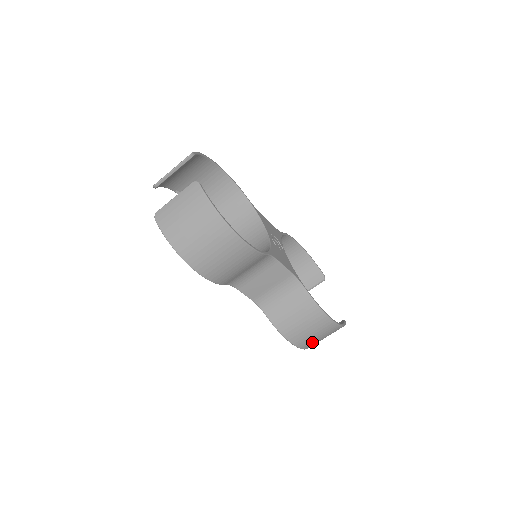
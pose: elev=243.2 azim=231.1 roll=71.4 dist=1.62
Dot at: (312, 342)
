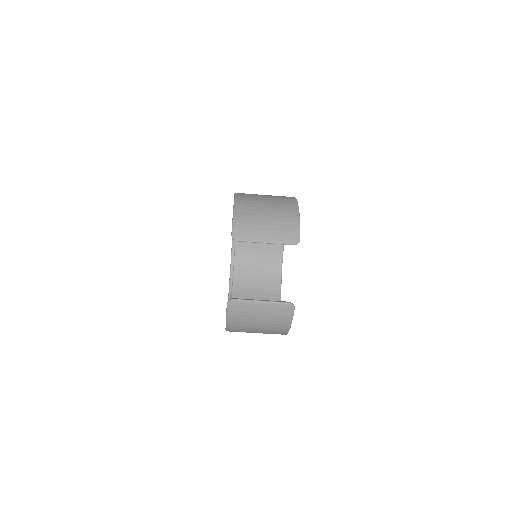
Dot at: occluded
